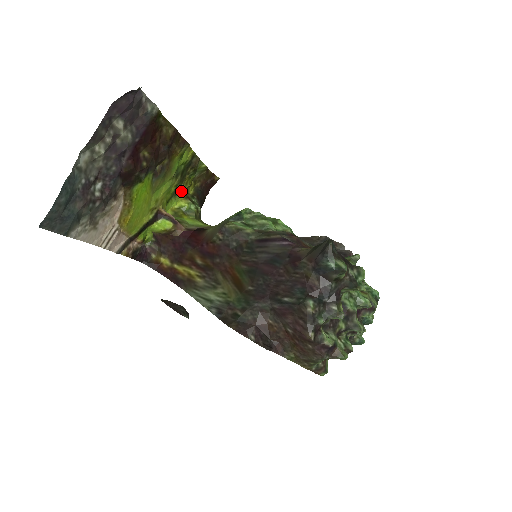
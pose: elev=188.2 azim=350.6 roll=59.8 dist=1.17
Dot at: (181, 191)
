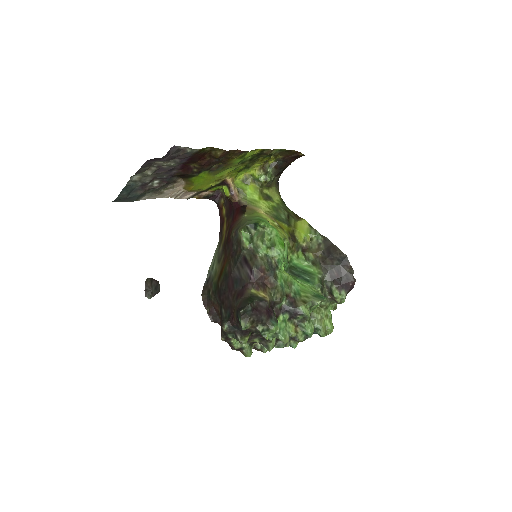
Dot at: (256, 164)
